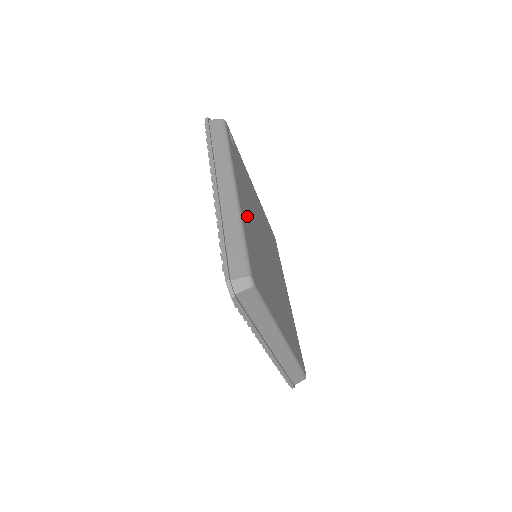
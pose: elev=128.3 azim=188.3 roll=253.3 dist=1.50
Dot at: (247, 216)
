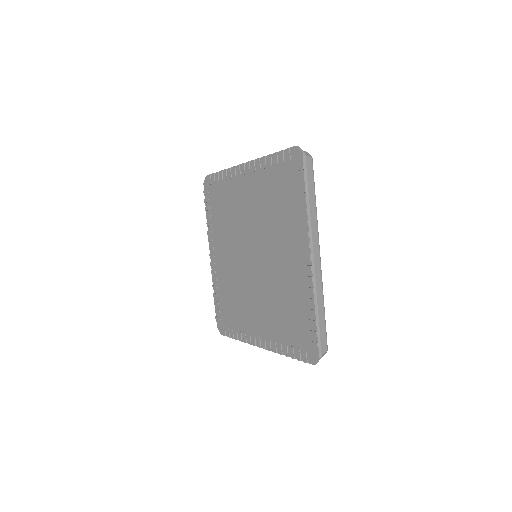
Dot at: occluded
